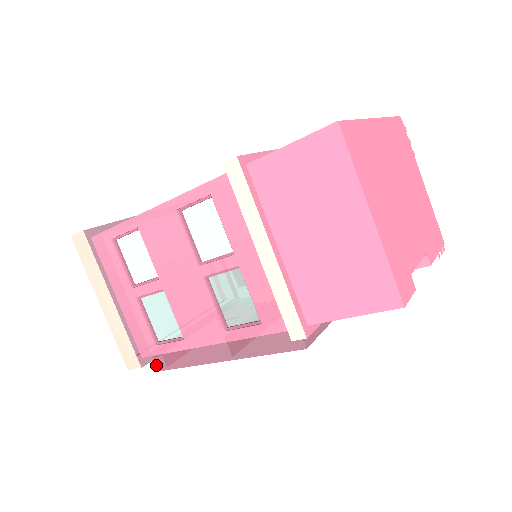
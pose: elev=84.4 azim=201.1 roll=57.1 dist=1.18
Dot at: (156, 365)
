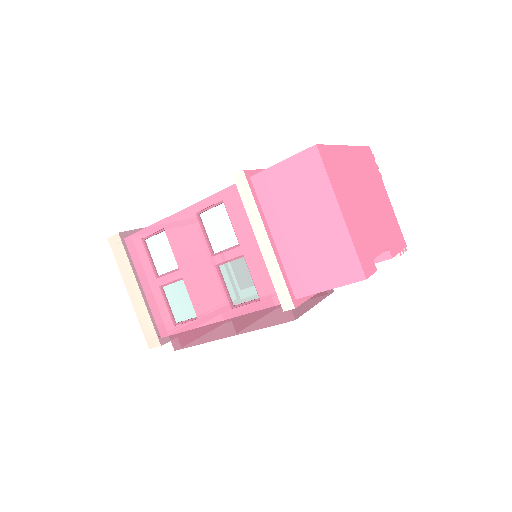
Dot at: (172, 345)
